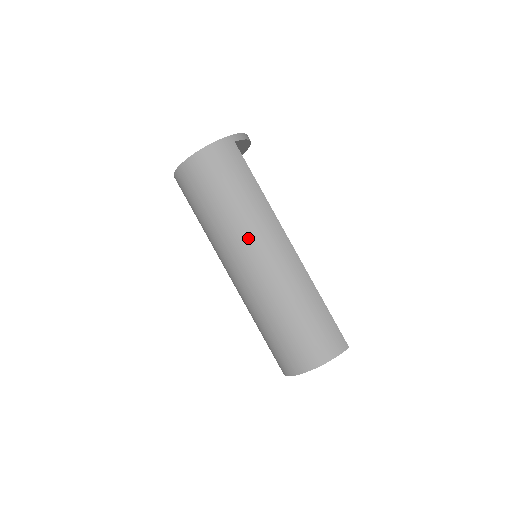
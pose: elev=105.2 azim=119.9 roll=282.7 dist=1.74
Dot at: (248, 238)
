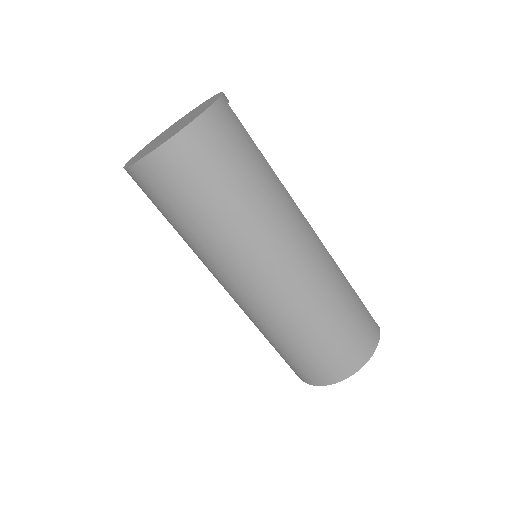
Dot at: (278, 234)
